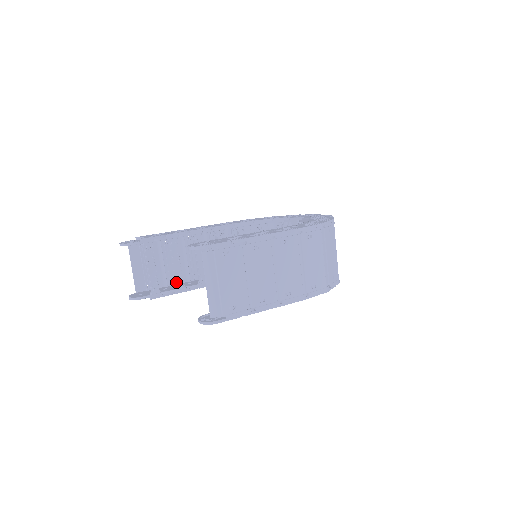
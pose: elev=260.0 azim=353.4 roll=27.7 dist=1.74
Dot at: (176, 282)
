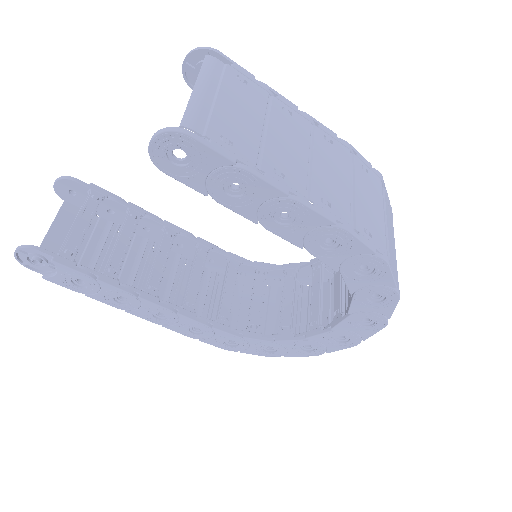
Dot at: (108, 265)
